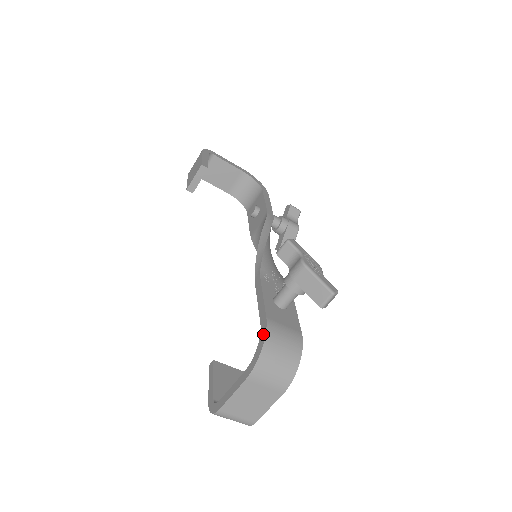
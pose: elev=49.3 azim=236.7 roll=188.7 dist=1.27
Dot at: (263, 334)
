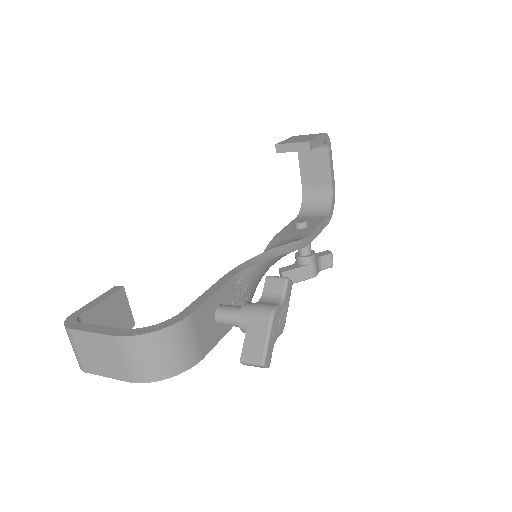
Dot at: (172, 321)
